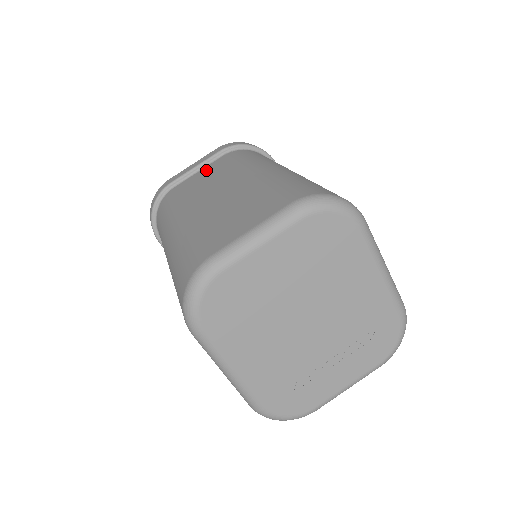
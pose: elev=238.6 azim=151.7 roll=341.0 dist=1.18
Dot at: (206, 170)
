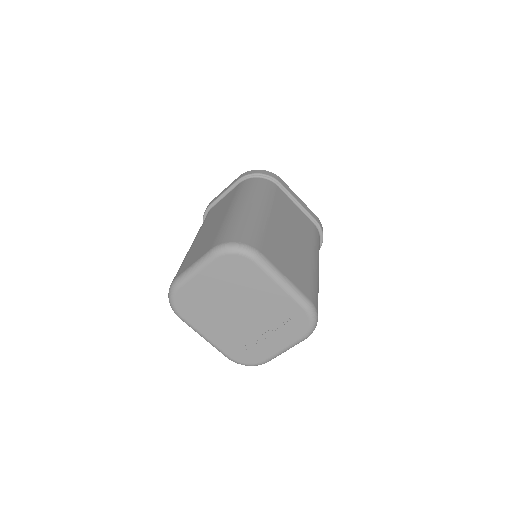
Dot at: (226, 197)
